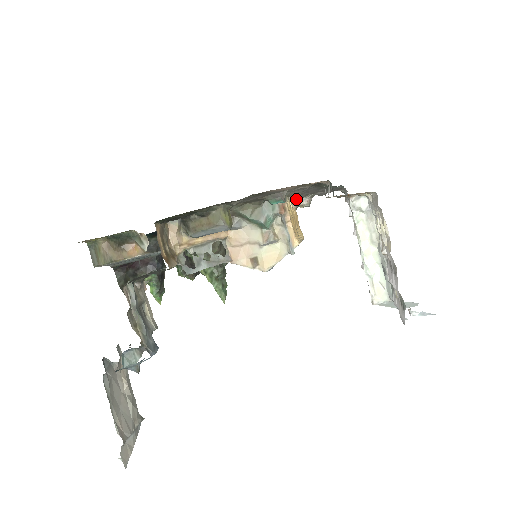
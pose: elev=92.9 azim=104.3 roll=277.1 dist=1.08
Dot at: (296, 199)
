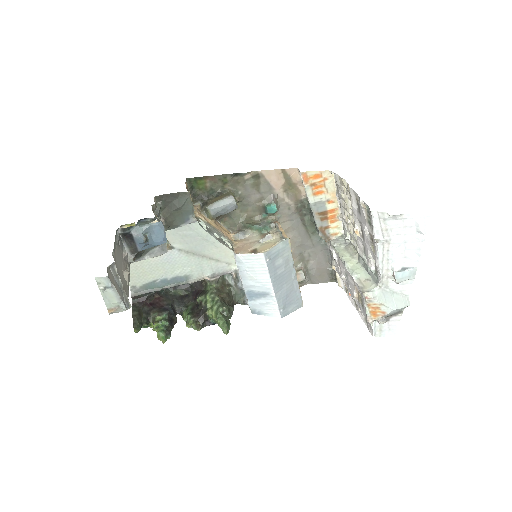
Dot at: occluded
